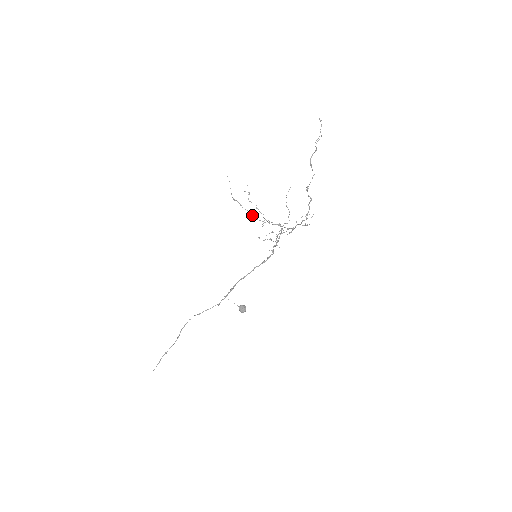
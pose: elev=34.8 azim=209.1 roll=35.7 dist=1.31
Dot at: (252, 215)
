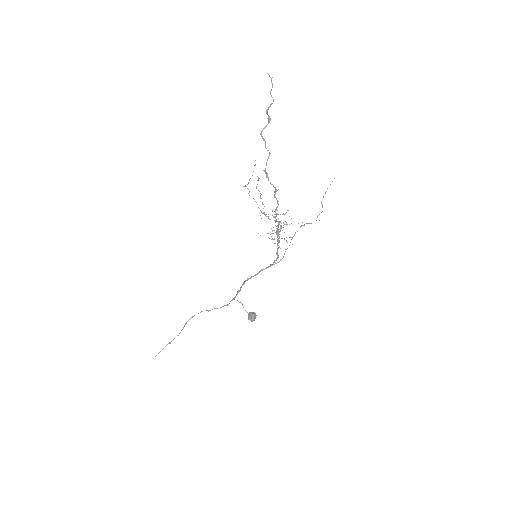
Dot at: occluded
